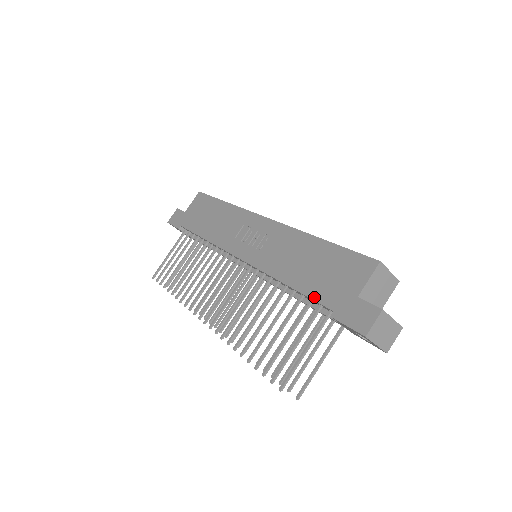
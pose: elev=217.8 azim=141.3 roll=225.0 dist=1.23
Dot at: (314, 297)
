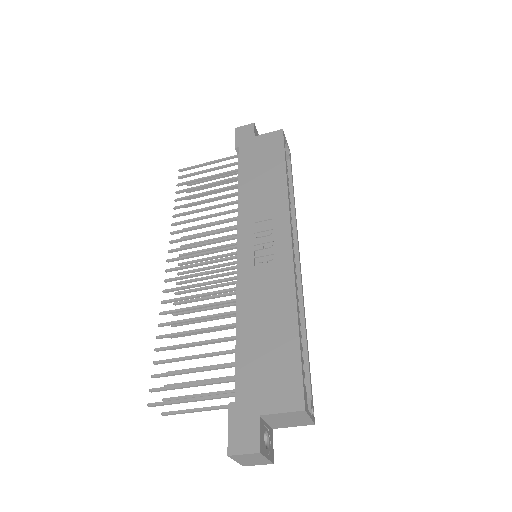
Dot at: (238, 368)
